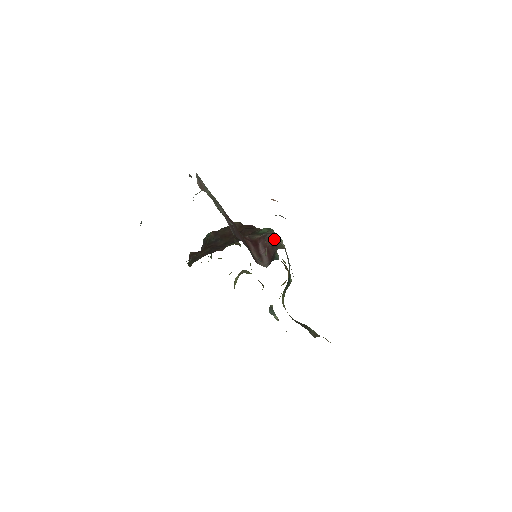
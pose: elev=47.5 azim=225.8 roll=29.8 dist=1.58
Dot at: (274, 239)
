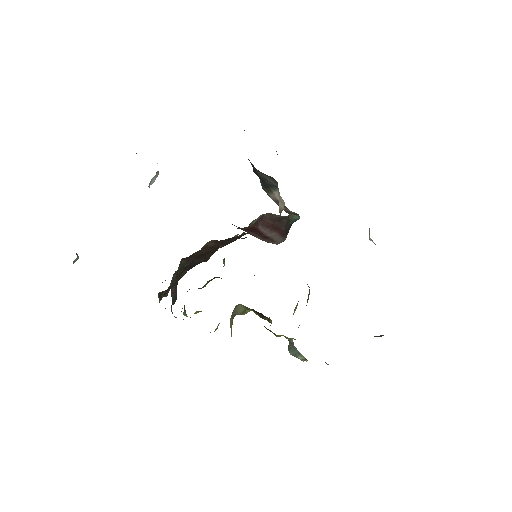
Dot at: (276, 215)
